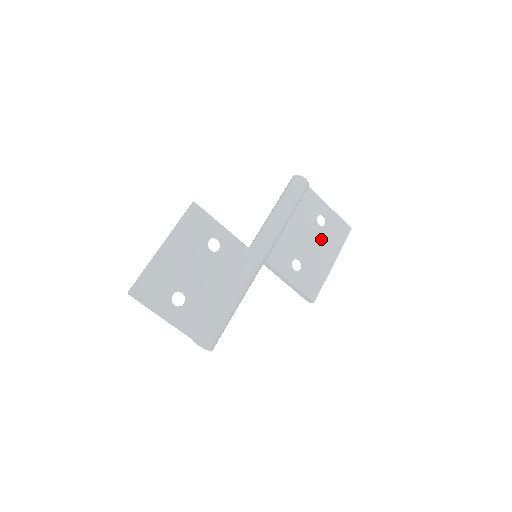
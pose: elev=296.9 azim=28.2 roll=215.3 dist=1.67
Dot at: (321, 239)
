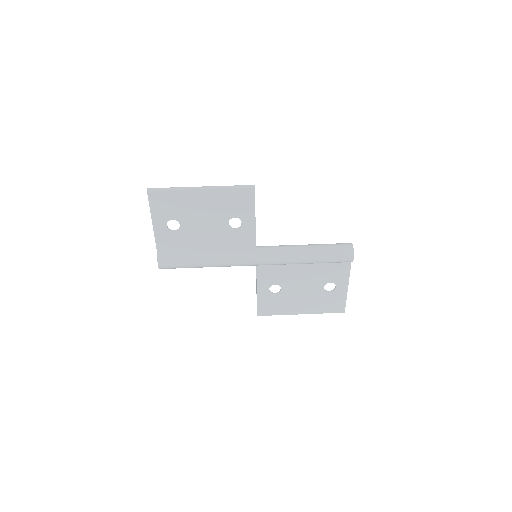
Dot at: (313, 295)
